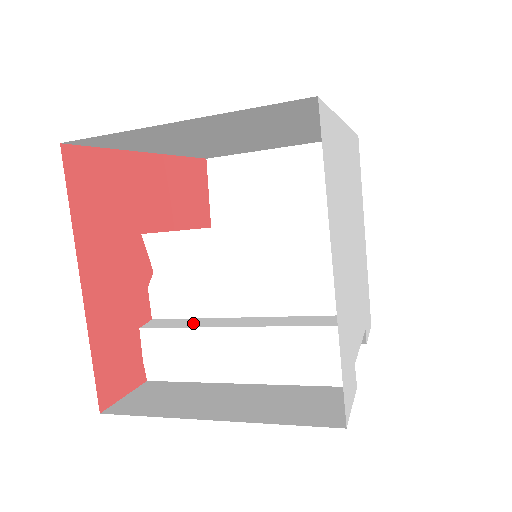
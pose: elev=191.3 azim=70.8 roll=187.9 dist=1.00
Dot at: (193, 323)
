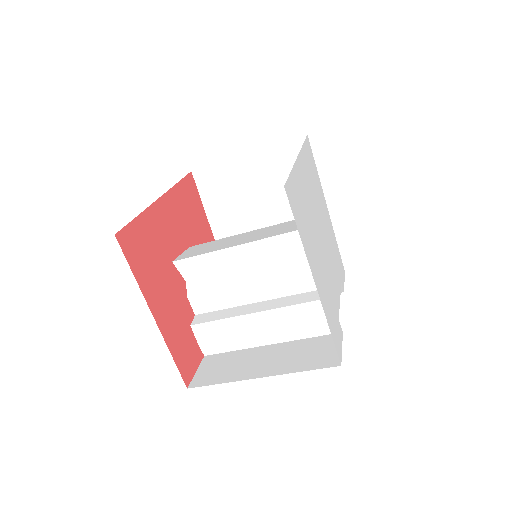
Dot at: (226, 314)
